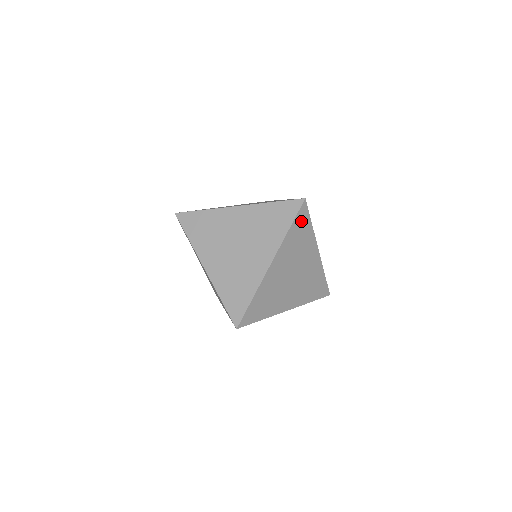
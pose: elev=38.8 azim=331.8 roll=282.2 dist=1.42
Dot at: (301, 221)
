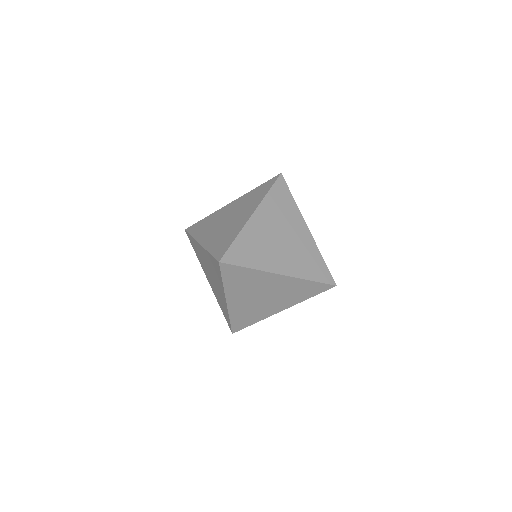
Dot at: (232, 273)
